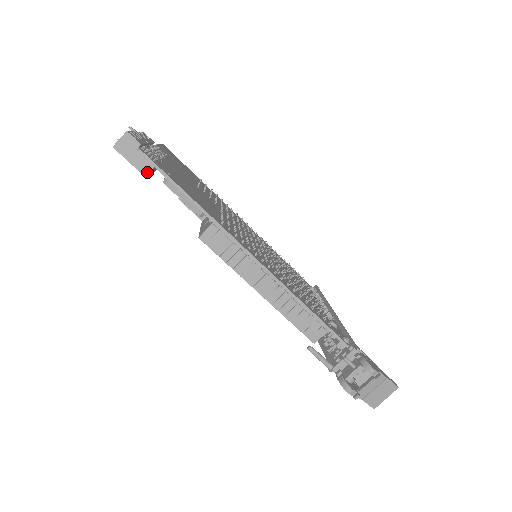
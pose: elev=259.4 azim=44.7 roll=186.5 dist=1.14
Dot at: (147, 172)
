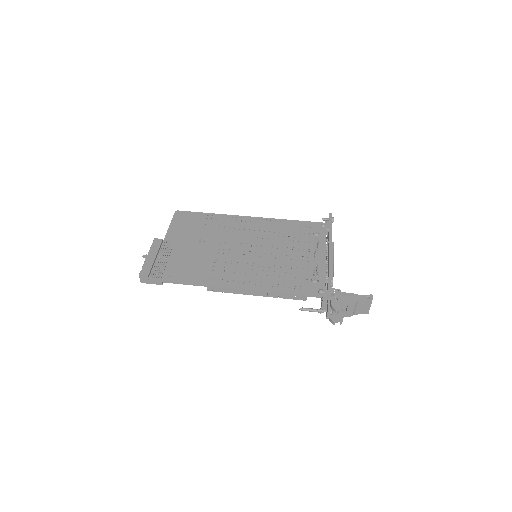
Dot at: (161, 283)
